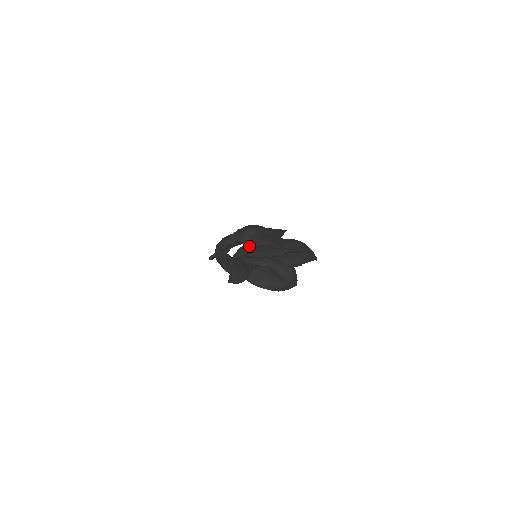
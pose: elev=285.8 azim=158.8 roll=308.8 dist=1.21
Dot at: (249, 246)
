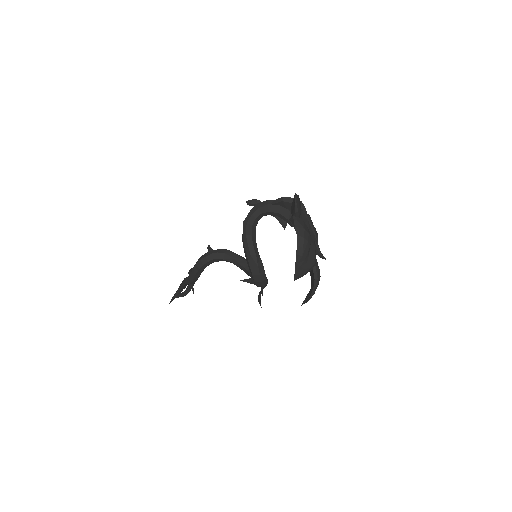
Dot at: occluded
